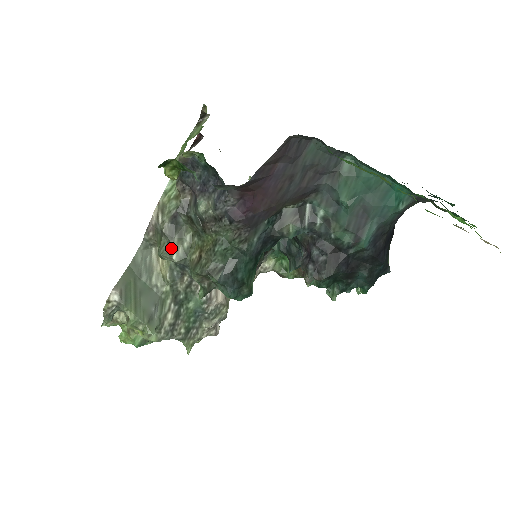
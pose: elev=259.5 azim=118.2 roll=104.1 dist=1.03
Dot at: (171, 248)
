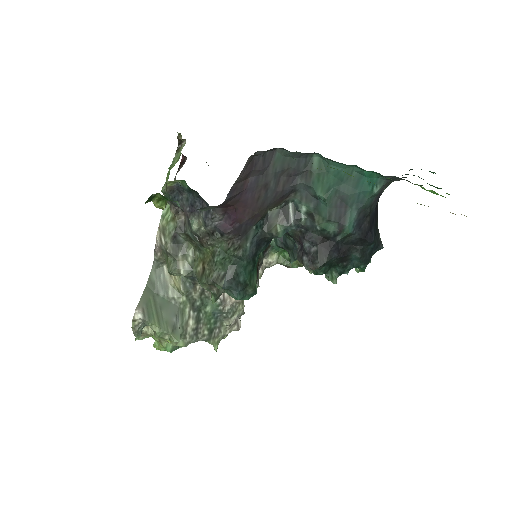
Dot at: (177, 265)
